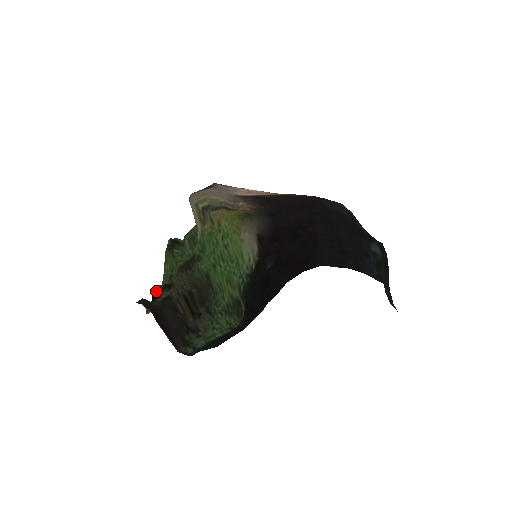
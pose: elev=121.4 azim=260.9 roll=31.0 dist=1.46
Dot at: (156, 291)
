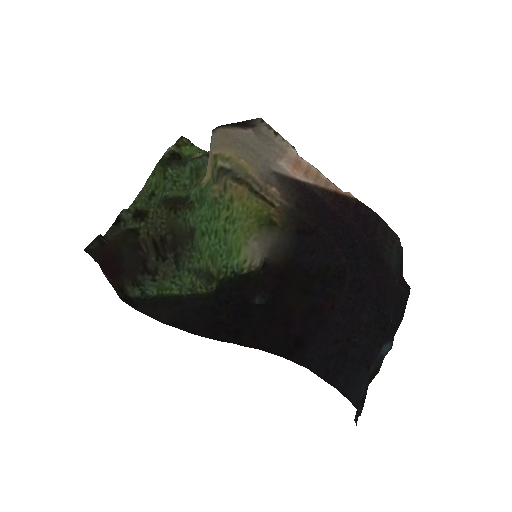
Dot at: (123, 216)
